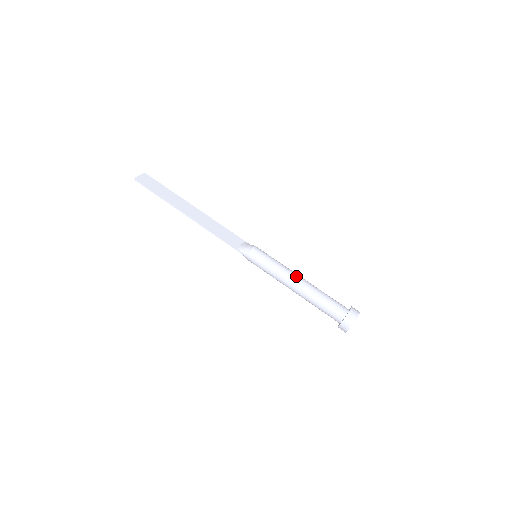
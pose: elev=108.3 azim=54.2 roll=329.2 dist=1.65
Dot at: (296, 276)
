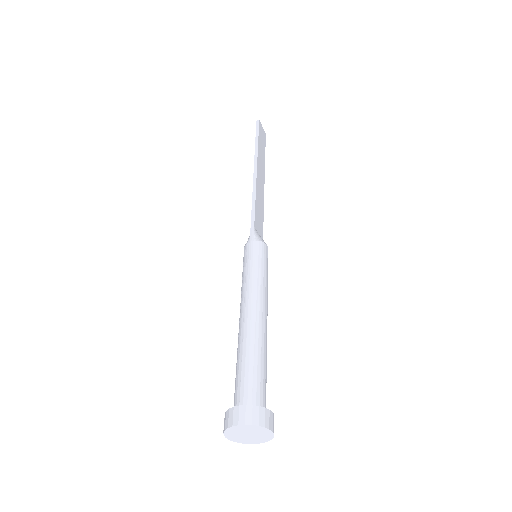
Dot at: (267, 311)
